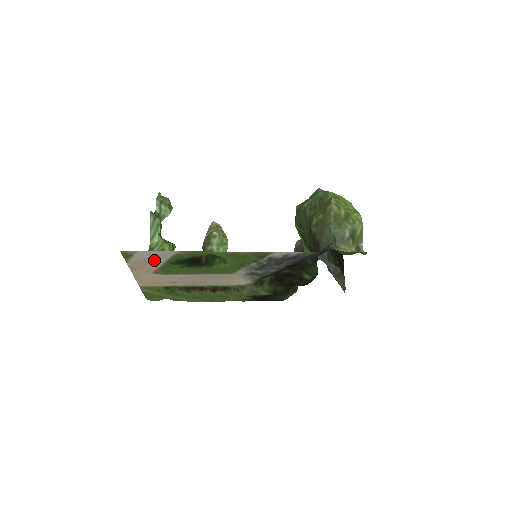
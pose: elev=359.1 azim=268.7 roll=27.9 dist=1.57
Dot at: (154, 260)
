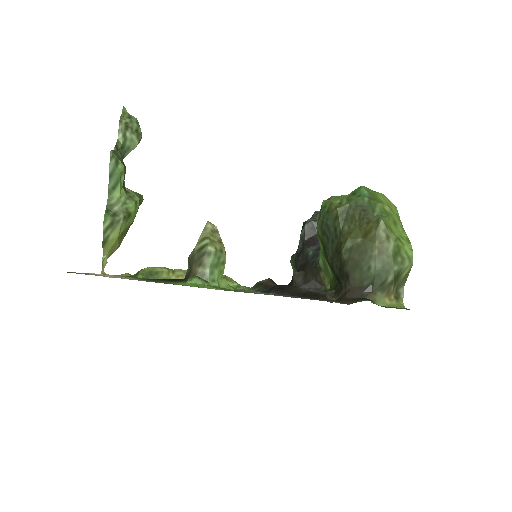
Dot at: (118, 277)
